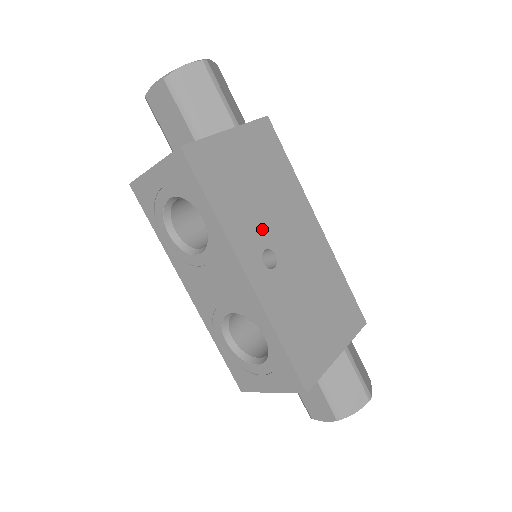
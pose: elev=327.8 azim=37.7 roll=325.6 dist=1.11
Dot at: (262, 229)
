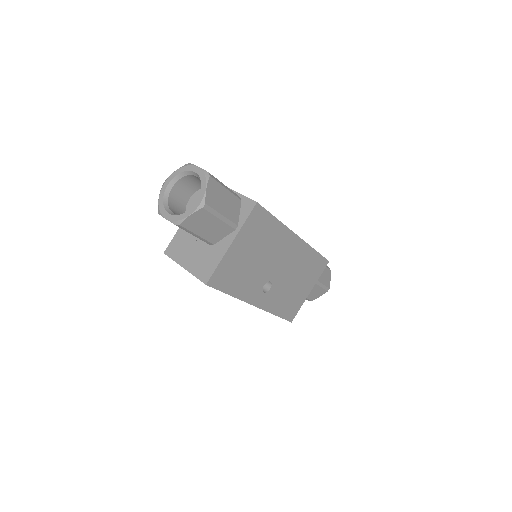
Dot at: (261, 277)
